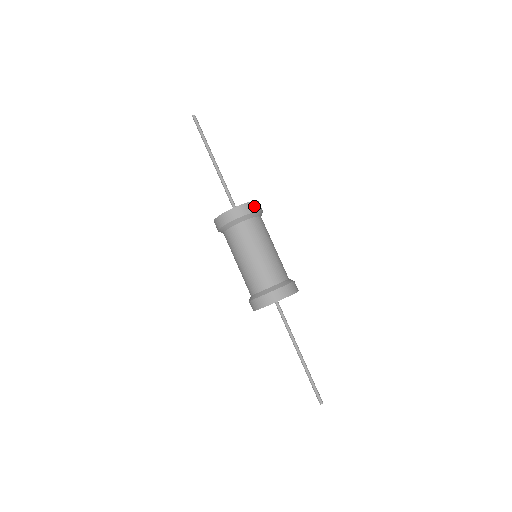
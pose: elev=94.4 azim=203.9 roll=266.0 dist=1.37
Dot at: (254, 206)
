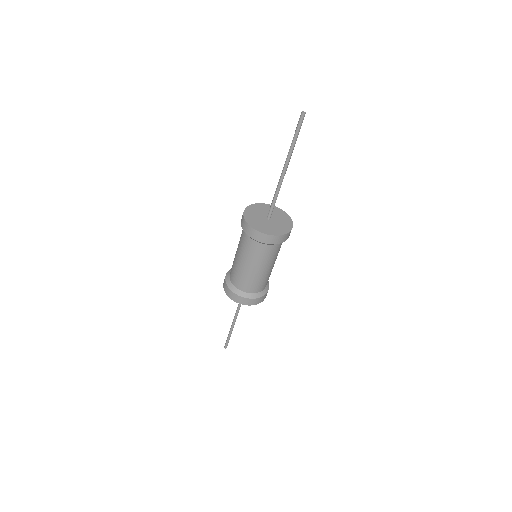
Dot at: occluded
